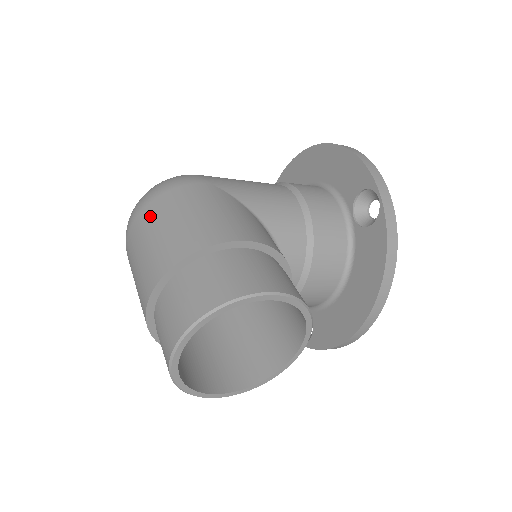
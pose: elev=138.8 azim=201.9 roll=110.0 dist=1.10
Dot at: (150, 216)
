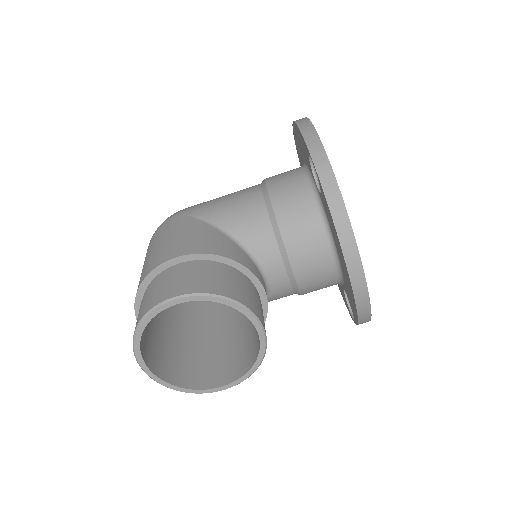
Dot at: occluded
